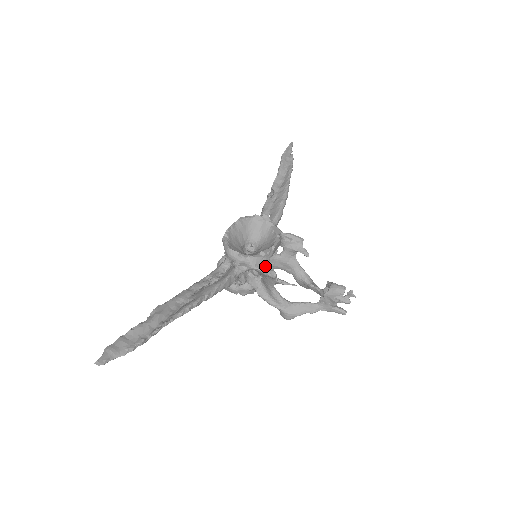
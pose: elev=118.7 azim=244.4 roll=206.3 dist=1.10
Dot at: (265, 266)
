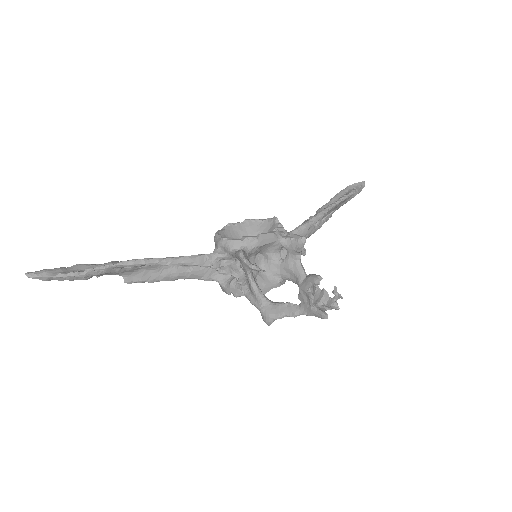
Dot at: occluded
